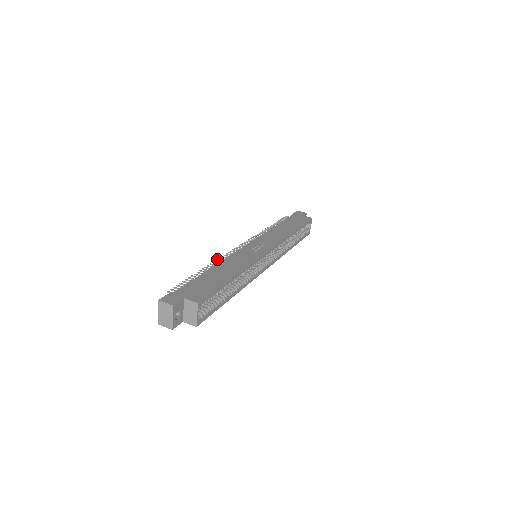
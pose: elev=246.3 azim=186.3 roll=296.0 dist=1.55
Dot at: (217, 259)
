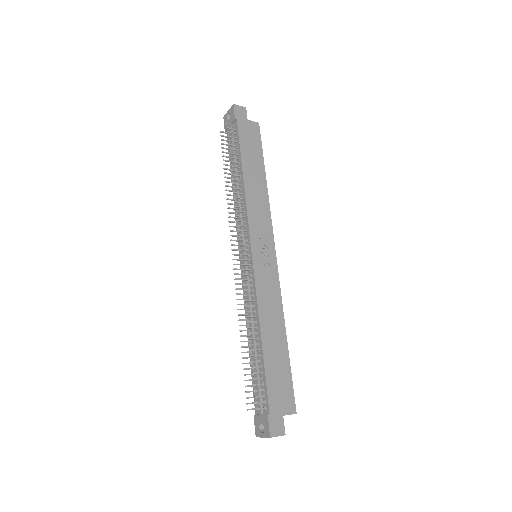
Dot at: occluded
